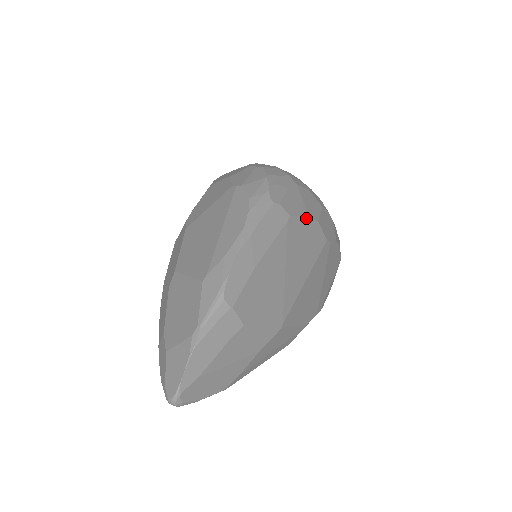
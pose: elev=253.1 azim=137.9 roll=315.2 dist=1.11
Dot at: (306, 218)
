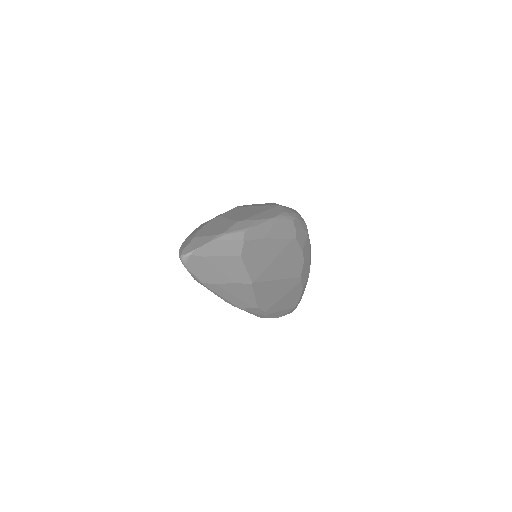
Dot at: (301, 251)
